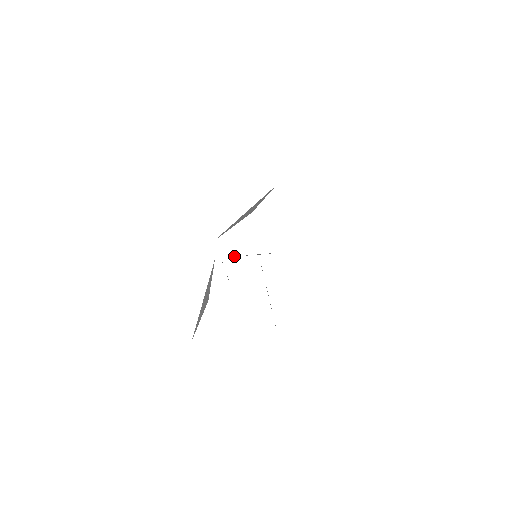
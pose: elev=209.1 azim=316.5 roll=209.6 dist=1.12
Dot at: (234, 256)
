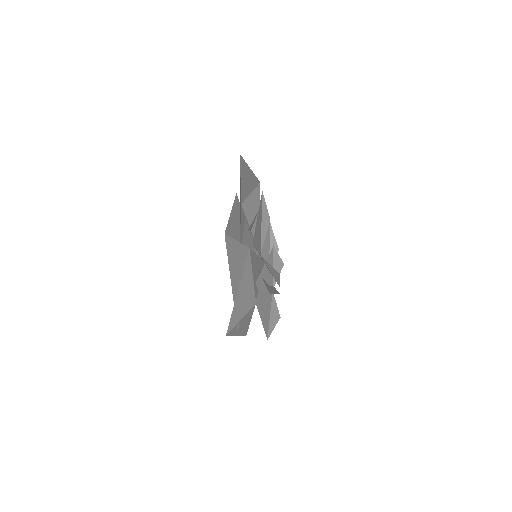
Dot at: occluded
